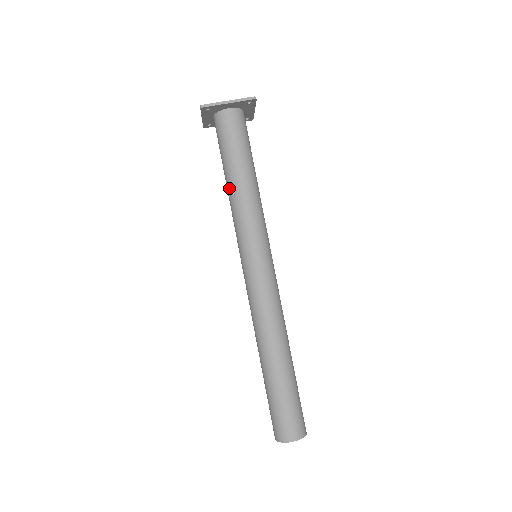
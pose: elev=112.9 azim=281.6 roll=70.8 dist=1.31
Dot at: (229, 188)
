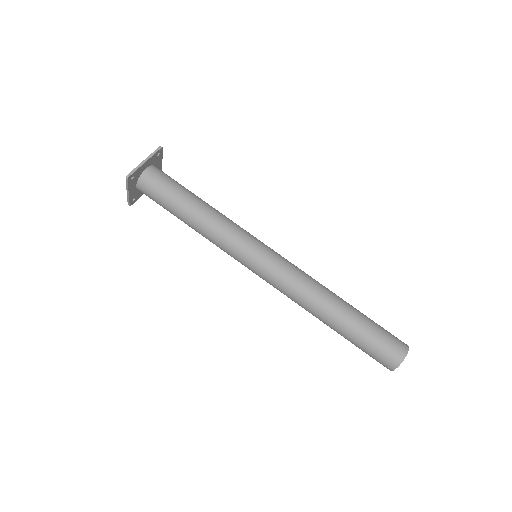
Dot at: (195, 223)
